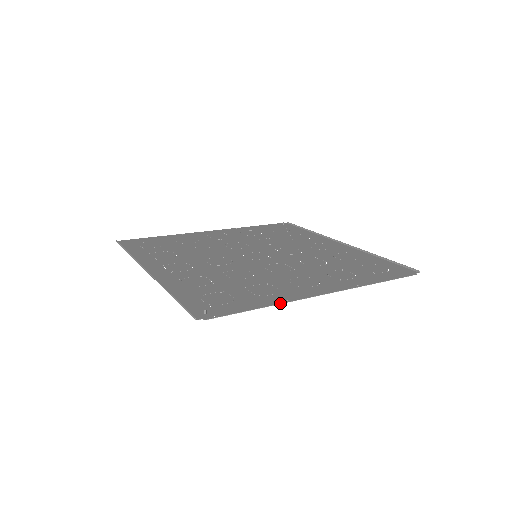
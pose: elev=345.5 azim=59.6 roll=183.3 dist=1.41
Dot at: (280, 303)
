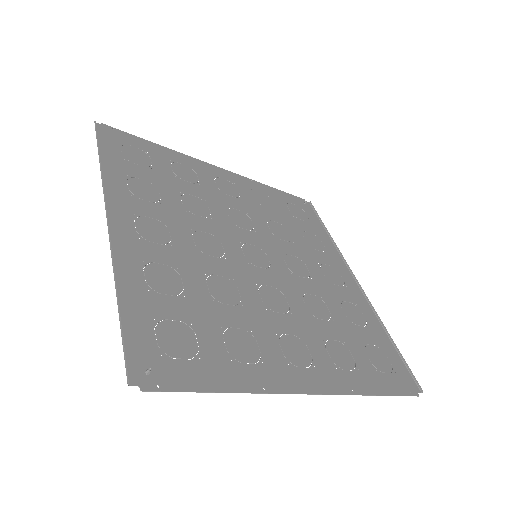
Dot at: (253, 392)
